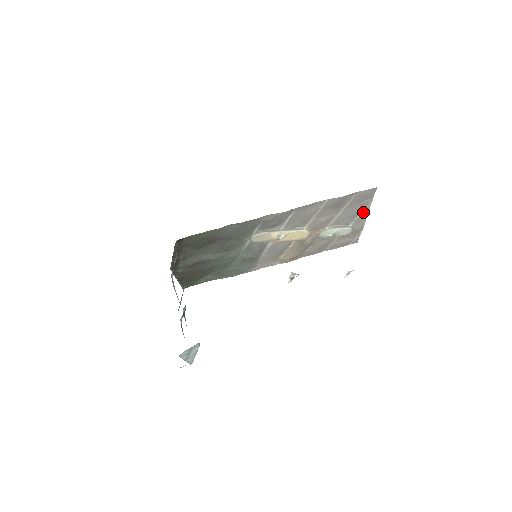
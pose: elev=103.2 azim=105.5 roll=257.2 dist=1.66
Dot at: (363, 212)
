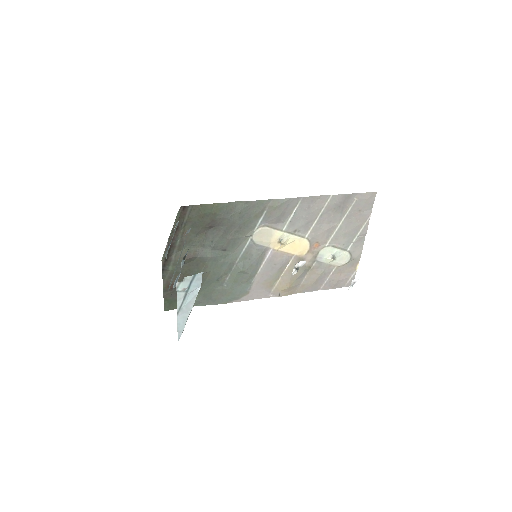
Dot at: (361, 231)
